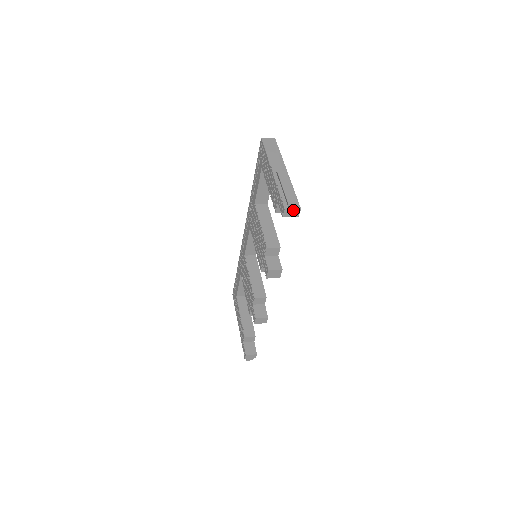
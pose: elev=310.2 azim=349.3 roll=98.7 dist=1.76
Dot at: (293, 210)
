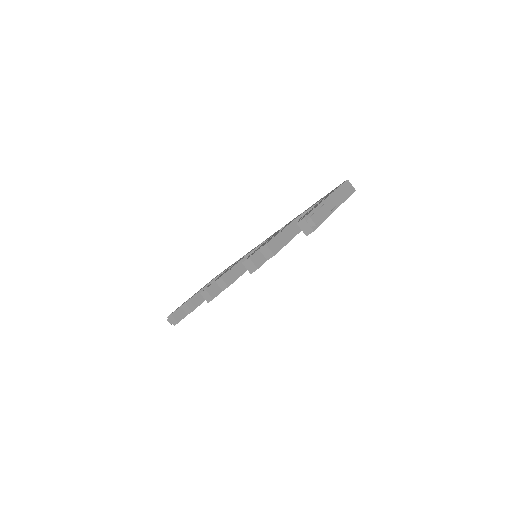
Dot at: (308, 226)
